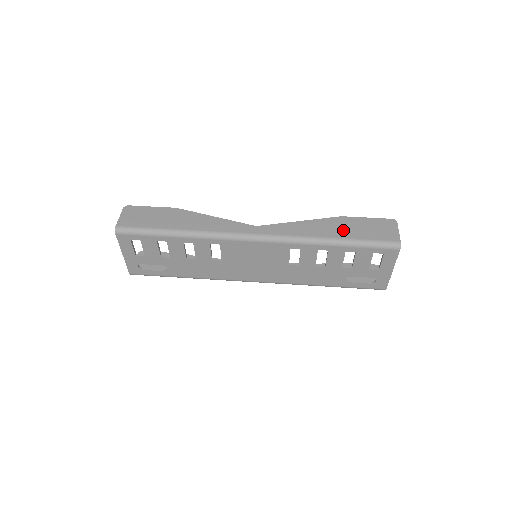
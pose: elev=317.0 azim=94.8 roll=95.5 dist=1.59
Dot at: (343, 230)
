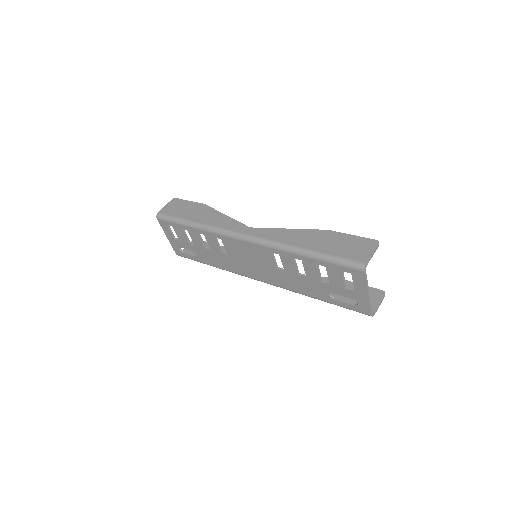
Dot at: (319, 243)
